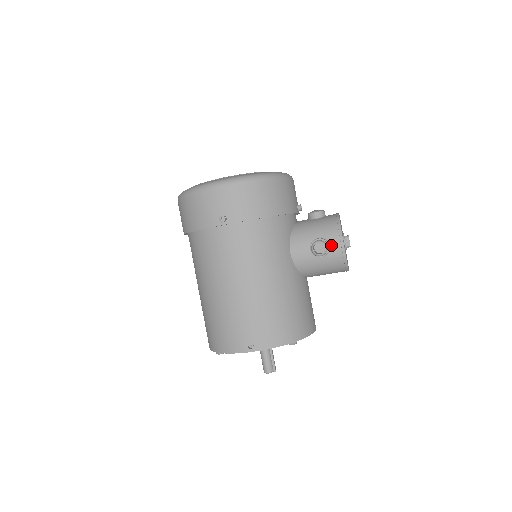
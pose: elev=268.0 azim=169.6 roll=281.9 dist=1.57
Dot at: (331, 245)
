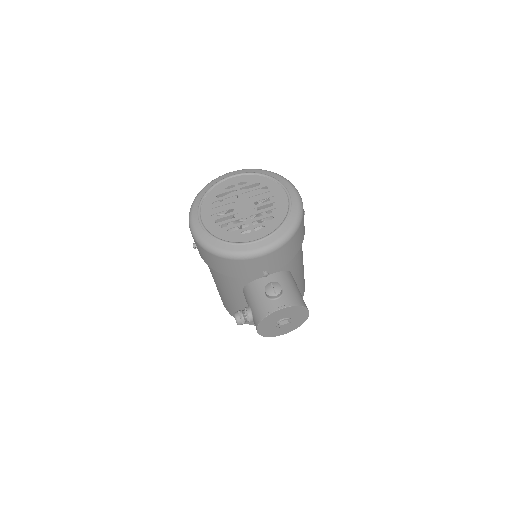
Dot at: (254, 322)
